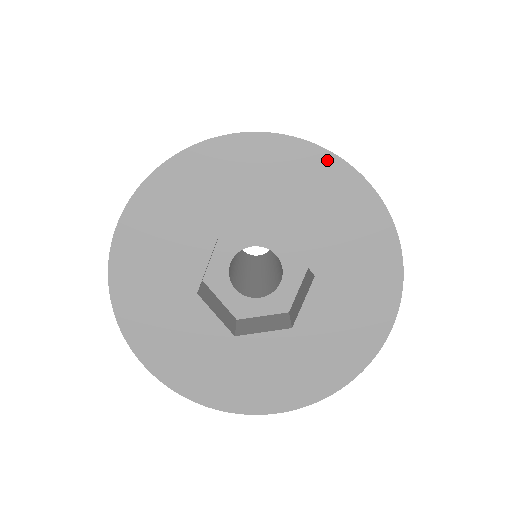
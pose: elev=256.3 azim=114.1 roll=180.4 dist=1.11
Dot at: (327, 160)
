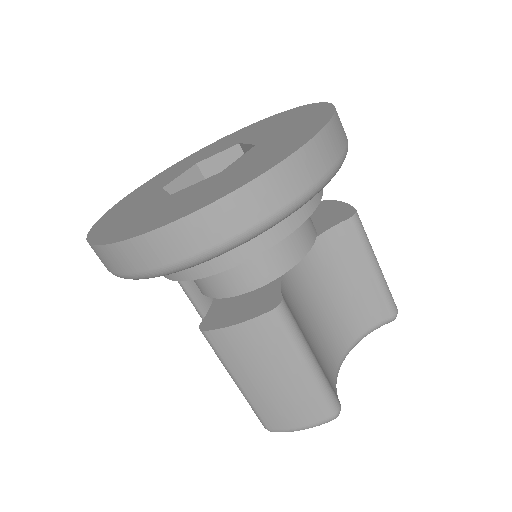
Dot at: (196, 153)
